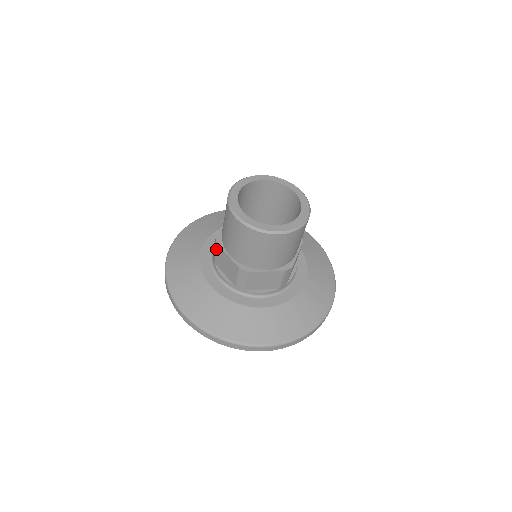
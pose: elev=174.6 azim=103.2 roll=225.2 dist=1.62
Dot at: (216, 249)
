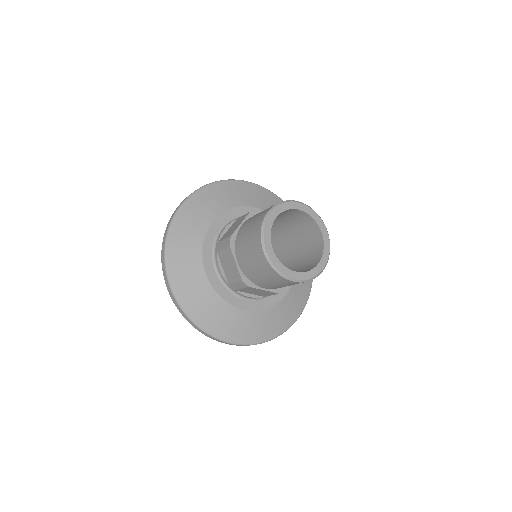
Dot at: (226, 247)
